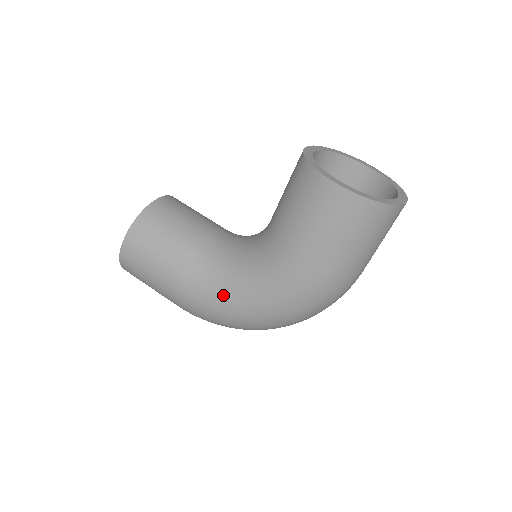
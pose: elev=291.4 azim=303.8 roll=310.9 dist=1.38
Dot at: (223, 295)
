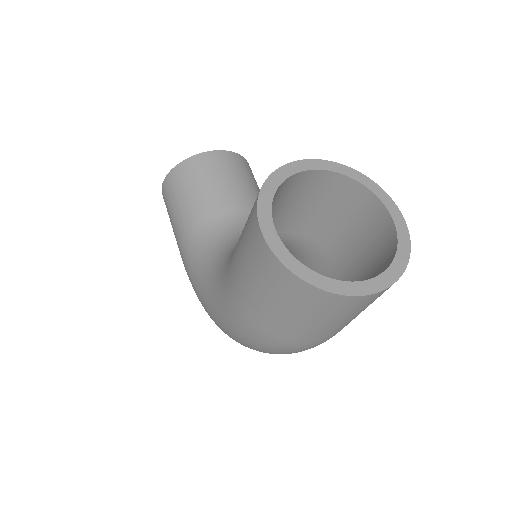
Dot at: (197, 279)
